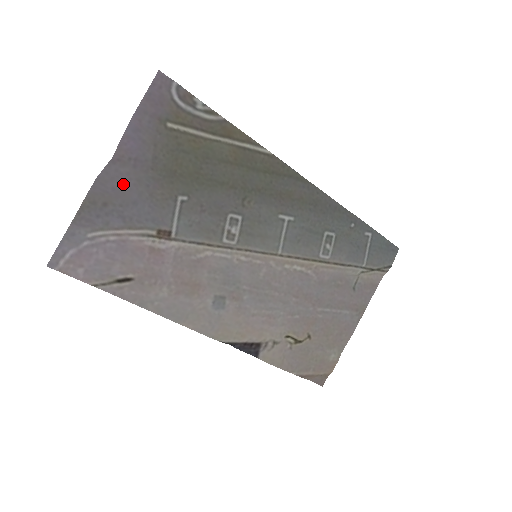
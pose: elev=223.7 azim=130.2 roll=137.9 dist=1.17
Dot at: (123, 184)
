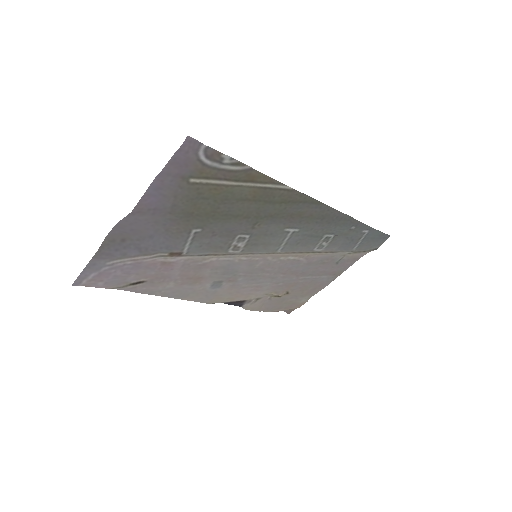
Dot at: (141, 226)
